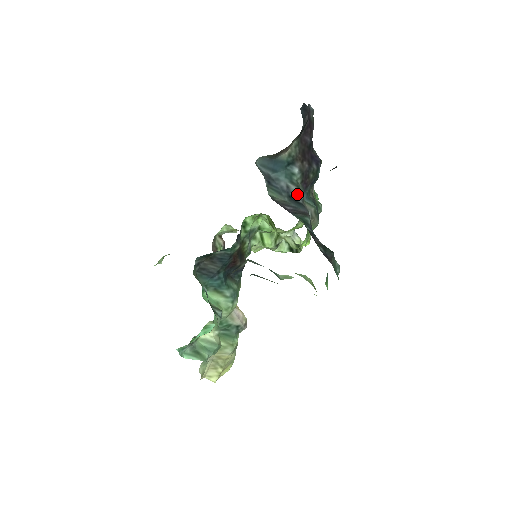
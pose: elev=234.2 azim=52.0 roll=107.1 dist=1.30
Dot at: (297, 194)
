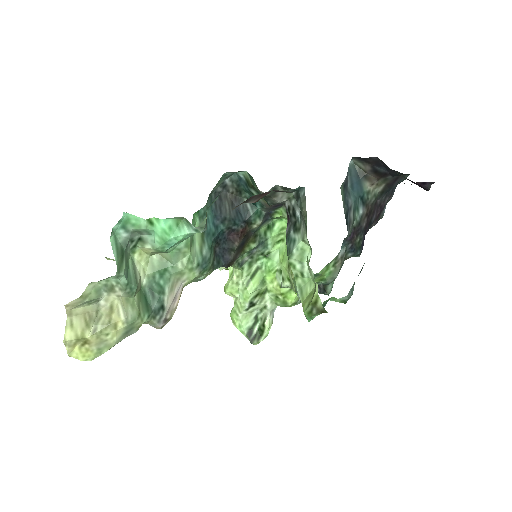
Dot at: (350, 224)
